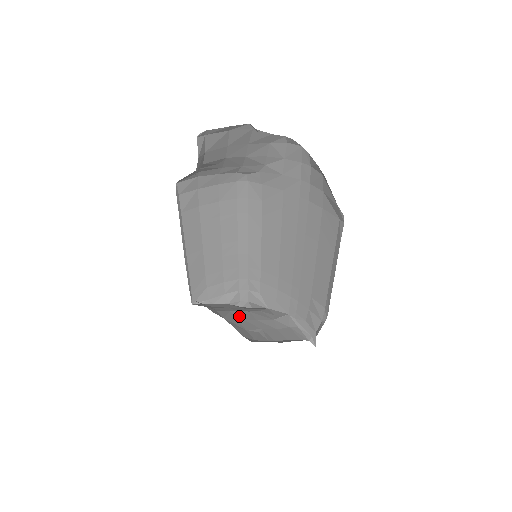
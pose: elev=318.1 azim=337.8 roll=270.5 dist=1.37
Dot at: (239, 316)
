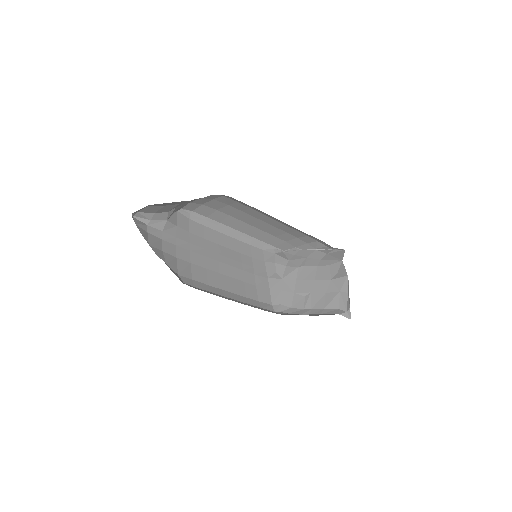
Dot at: (302, 274)
